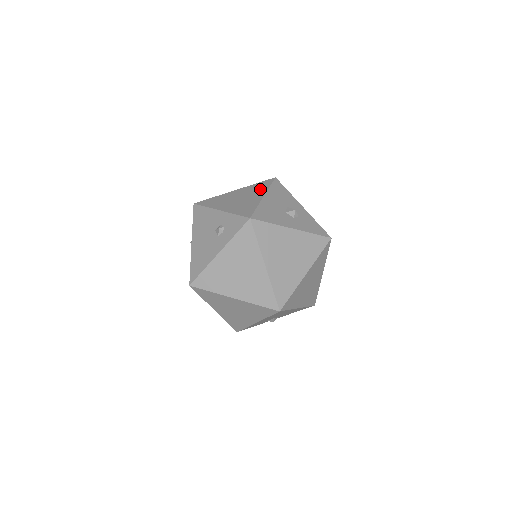
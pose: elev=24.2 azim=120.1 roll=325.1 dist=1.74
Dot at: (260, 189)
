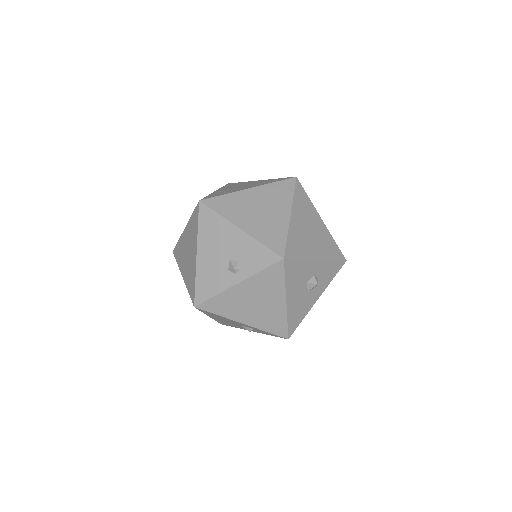
Dot at: (274, 287)
